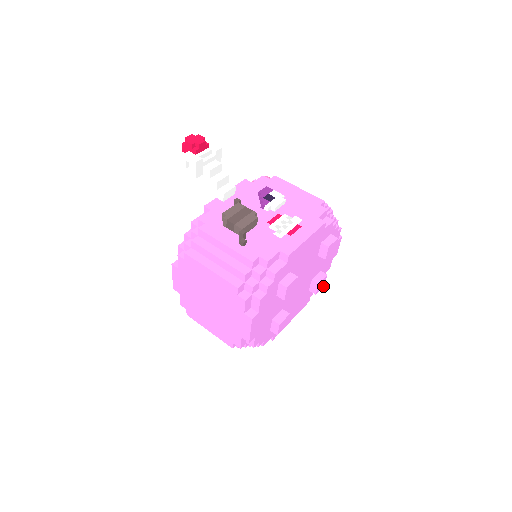
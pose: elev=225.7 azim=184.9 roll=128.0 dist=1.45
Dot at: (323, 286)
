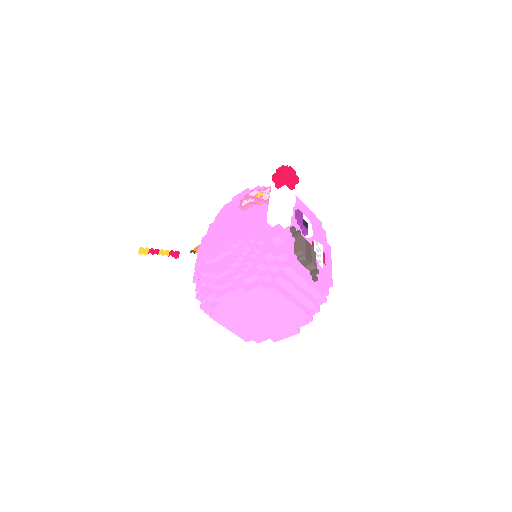
Dot at: occluded
